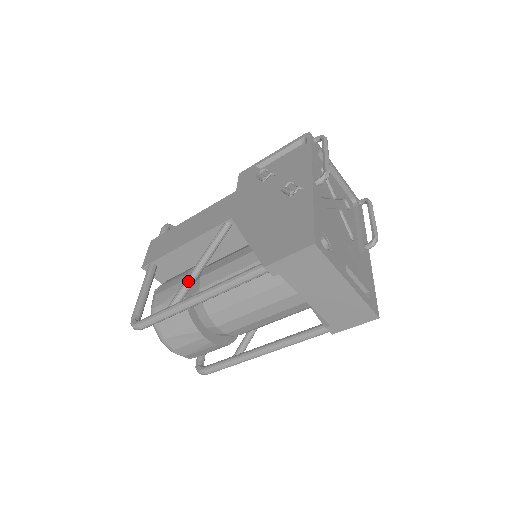
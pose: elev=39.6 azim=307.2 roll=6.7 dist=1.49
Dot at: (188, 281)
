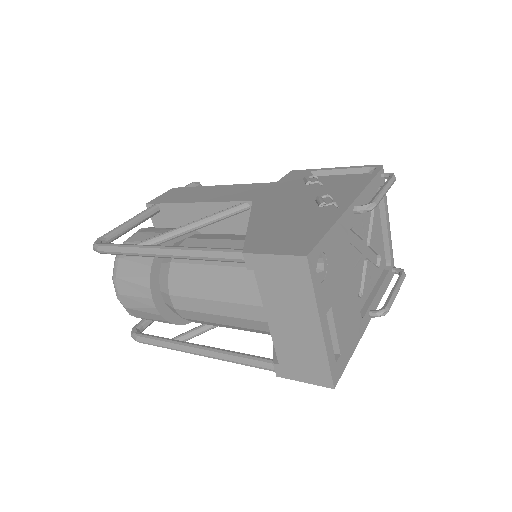
Dot at: (170, 232)
